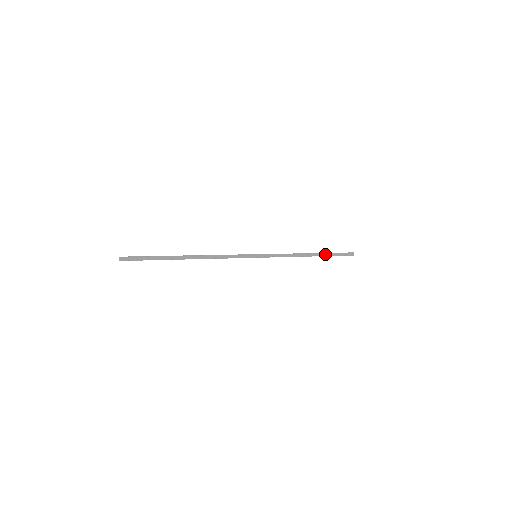
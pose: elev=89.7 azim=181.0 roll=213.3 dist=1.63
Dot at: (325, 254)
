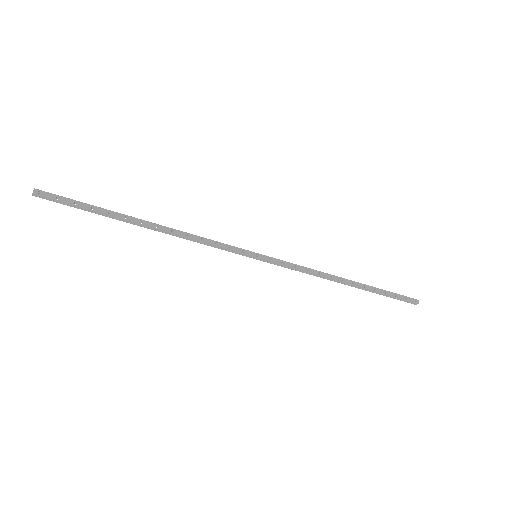
Dot at: (370, 287)
